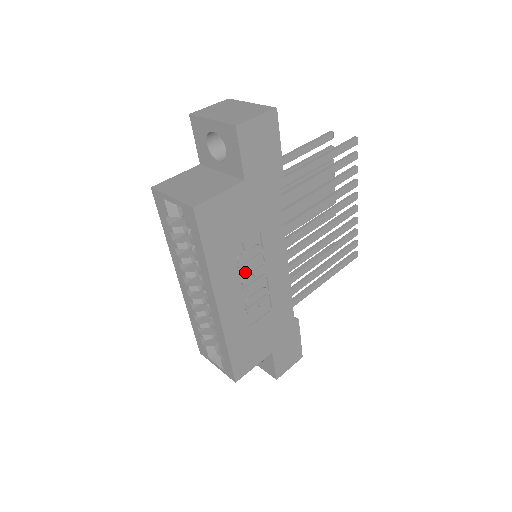
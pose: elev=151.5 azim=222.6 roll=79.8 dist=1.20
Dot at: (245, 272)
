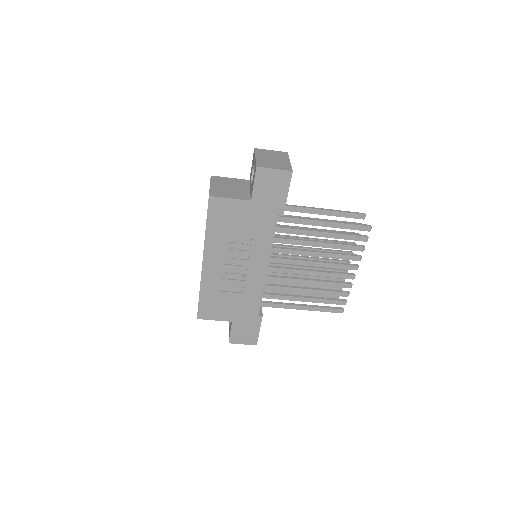
Dot at: (231, 255)
